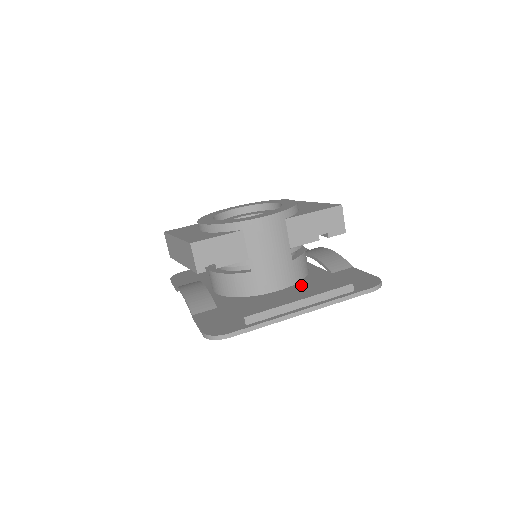
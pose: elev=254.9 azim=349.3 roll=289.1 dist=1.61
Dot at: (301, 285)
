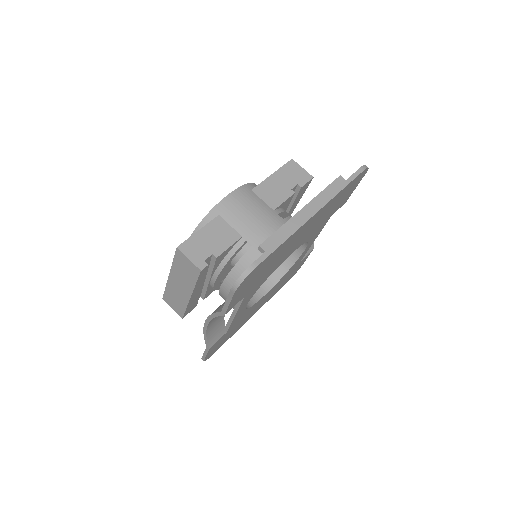
Dot at: occluded
